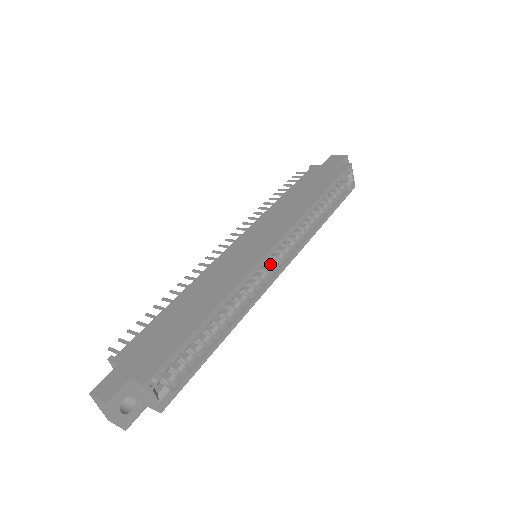
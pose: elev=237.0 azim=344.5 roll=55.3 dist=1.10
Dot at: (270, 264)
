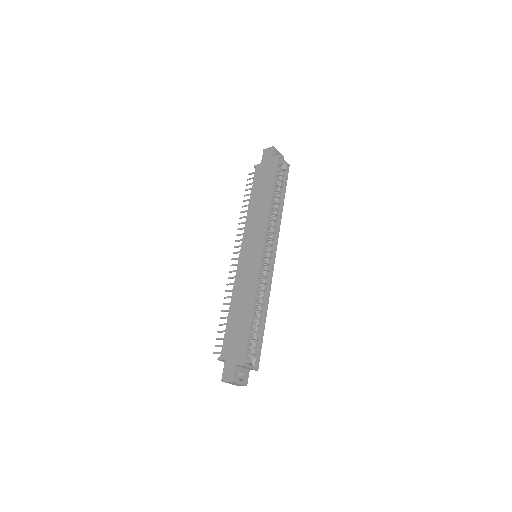
Dot at: (266, 257)
